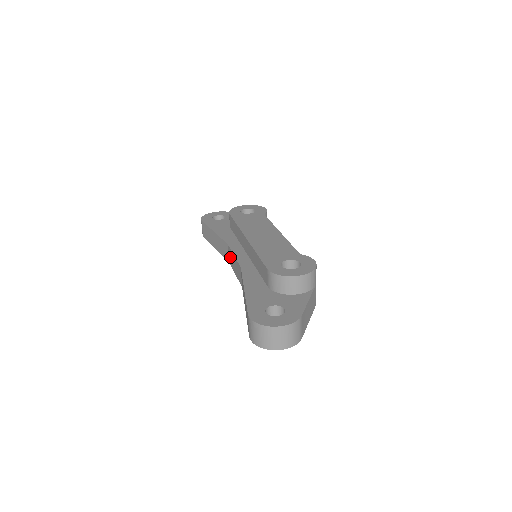
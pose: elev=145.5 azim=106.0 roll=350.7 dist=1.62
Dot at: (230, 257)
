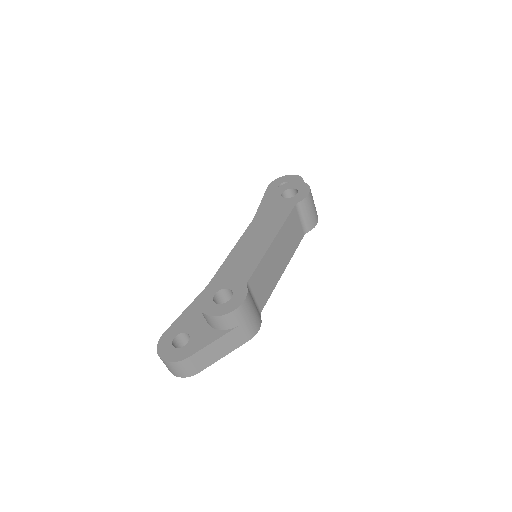
Dot at: occluded
